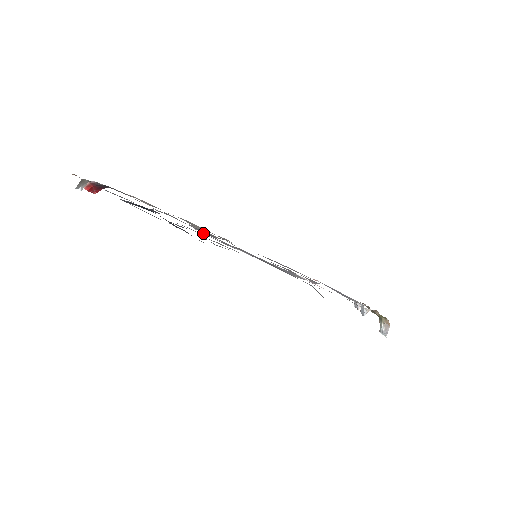
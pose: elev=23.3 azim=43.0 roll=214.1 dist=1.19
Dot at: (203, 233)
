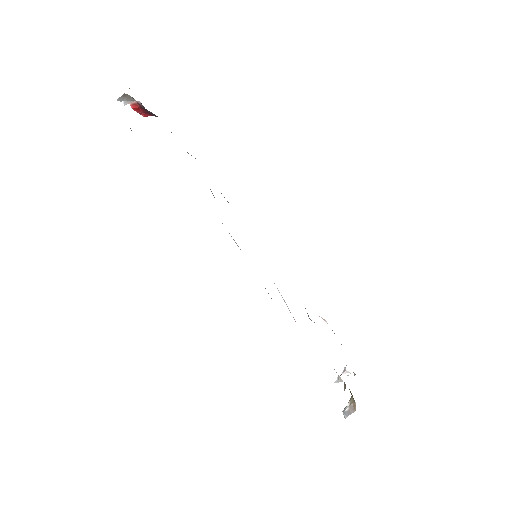
Dot at: occluded
